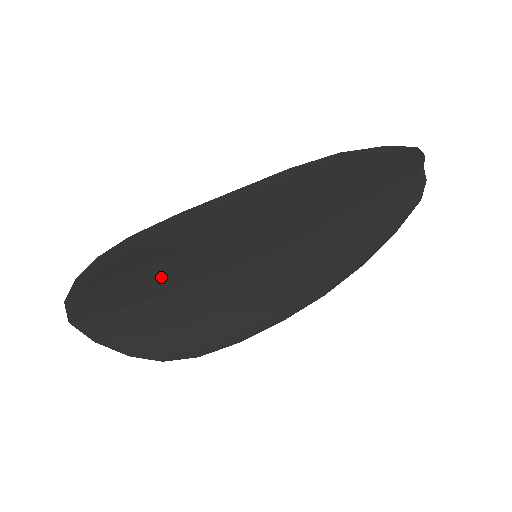
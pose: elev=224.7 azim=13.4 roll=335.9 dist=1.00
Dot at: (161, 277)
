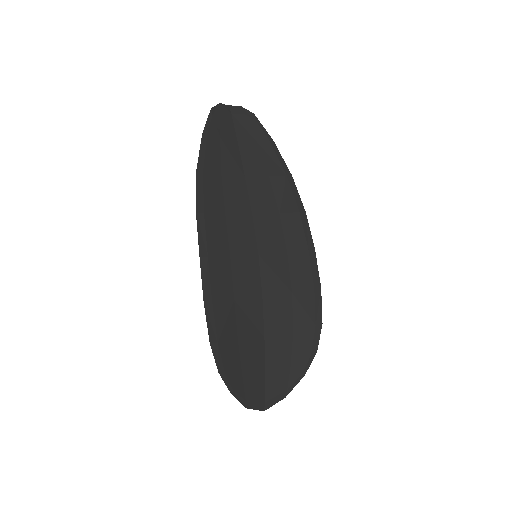
Dot at: (249, 332)
